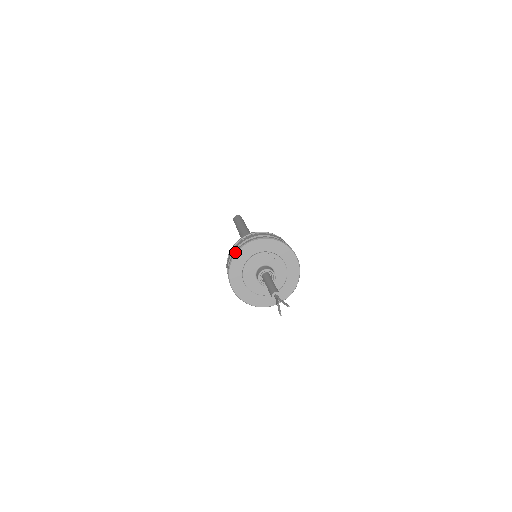
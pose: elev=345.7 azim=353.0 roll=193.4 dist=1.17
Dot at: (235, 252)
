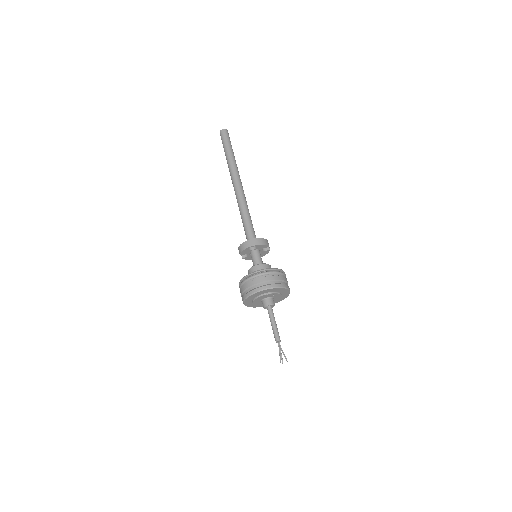
Dot at: (246, 297)
